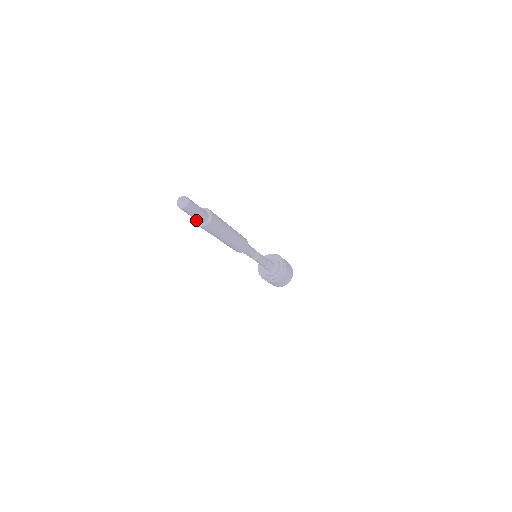
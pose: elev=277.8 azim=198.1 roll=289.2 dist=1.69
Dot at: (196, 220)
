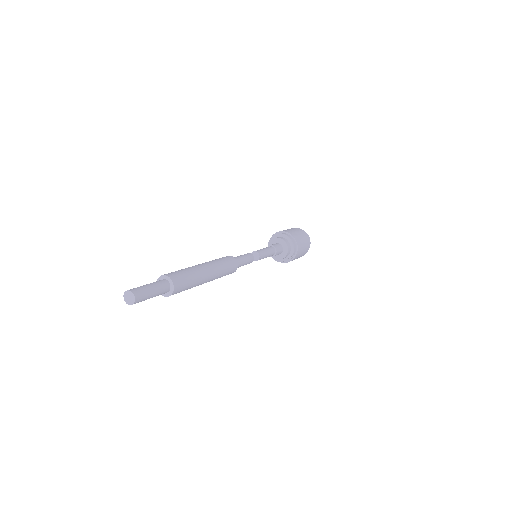
Dot at: (163, 294)
